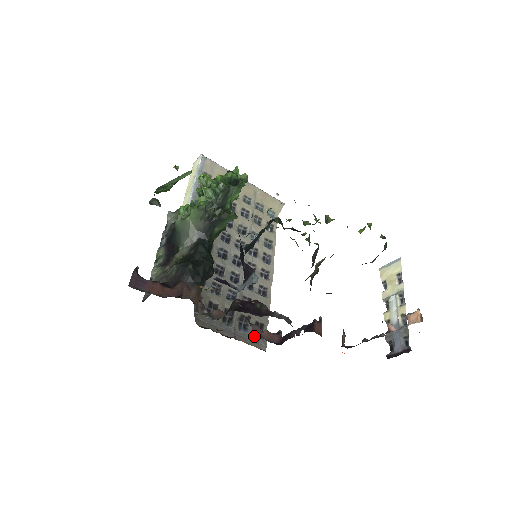
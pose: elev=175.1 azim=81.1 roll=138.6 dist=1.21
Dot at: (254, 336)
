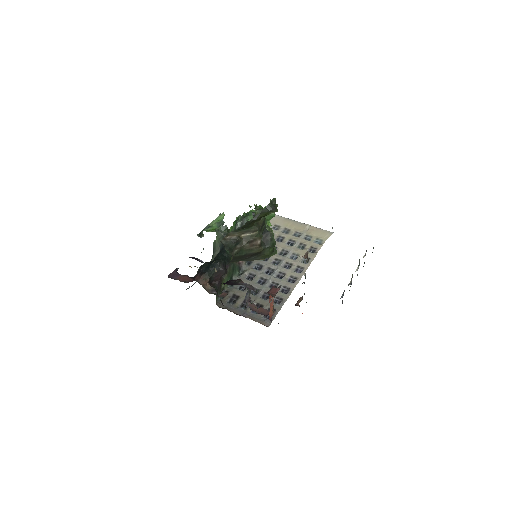
Dot at: (262, 317)
